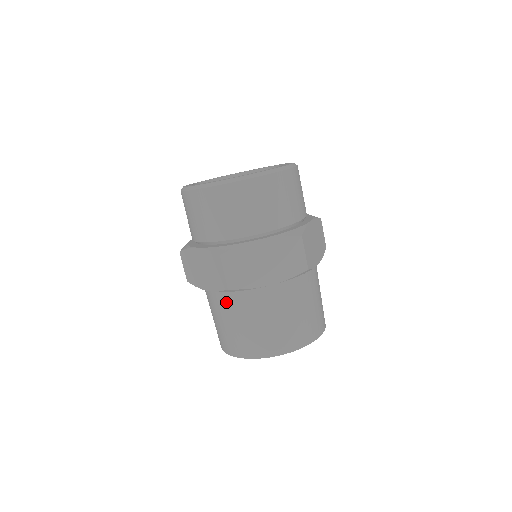
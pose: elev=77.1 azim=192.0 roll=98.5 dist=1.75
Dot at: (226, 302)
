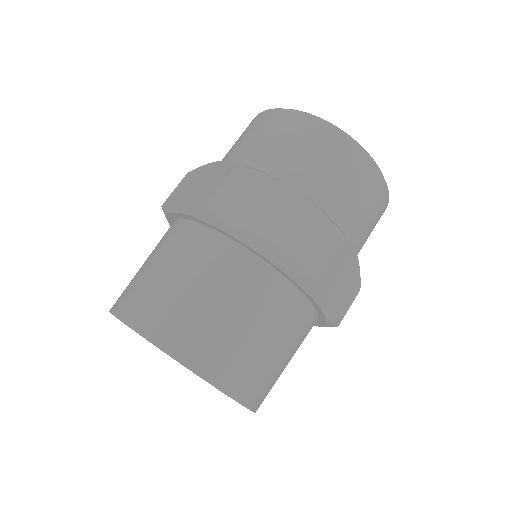
Dot at: (265, 287)
